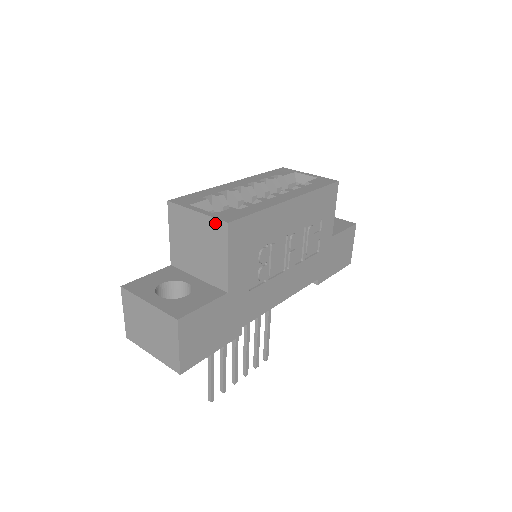
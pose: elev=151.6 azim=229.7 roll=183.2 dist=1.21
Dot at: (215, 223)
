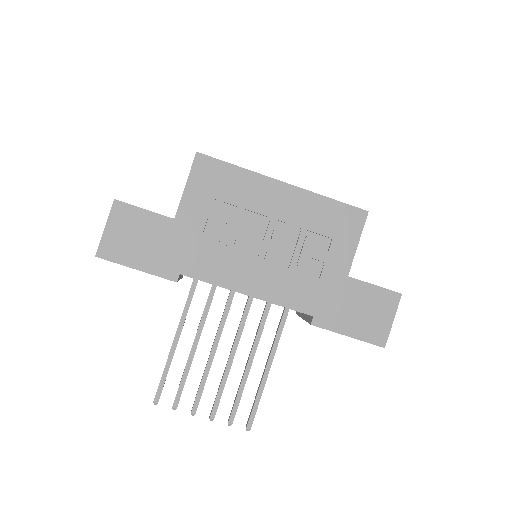
Dot at: occluded
